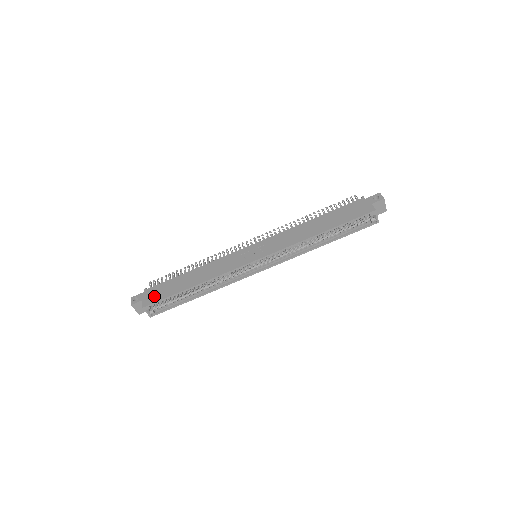
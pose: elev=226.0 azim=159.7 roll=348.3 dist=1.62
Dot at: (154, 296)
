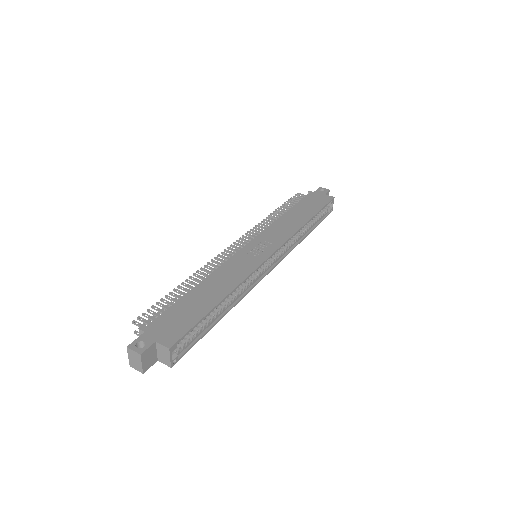
Dot at: (173, 329)
